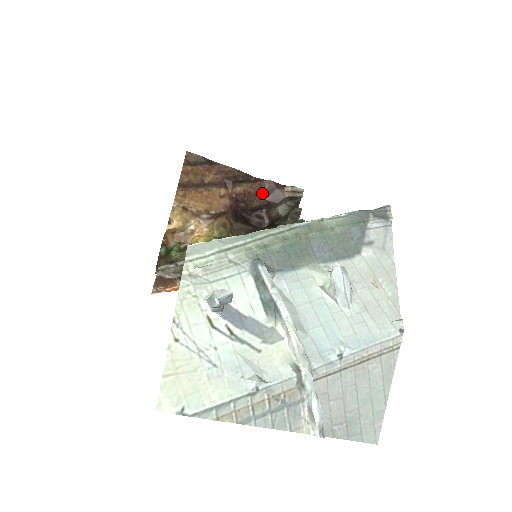
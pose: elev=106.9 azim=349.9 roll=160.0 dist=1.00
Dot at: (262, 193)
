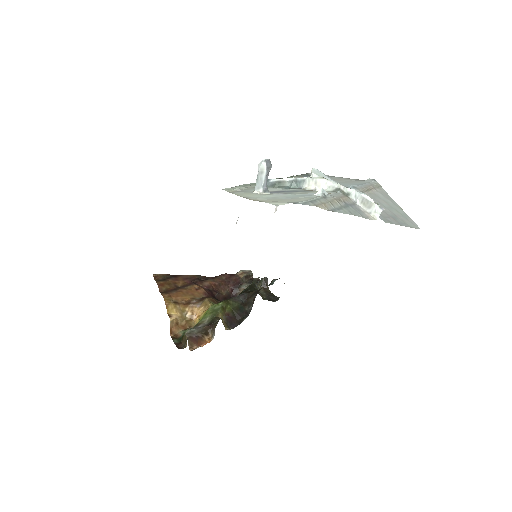
Dot at: (224, 283)
